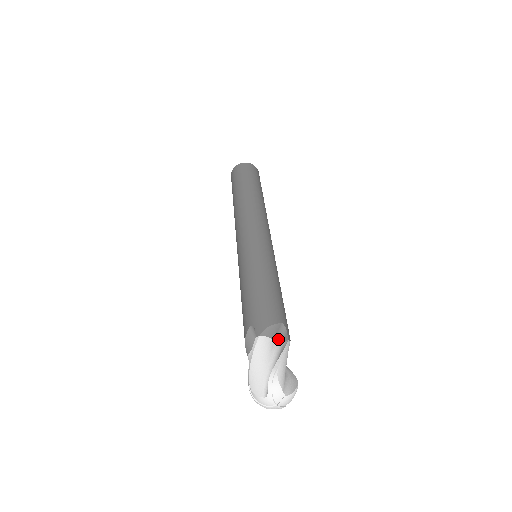
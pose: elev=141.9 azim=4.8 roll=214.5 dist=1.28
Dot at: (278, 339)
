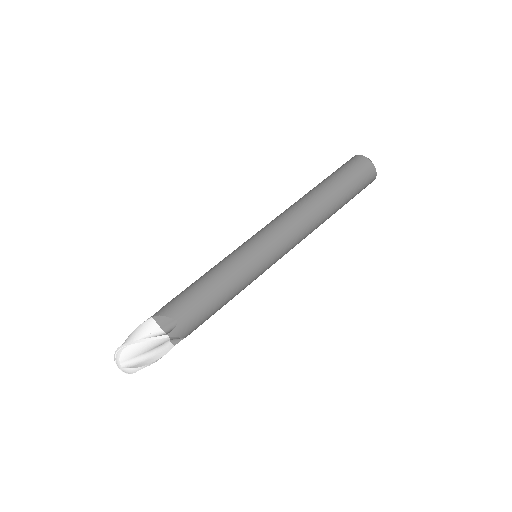
Dot at: (166, 329)
